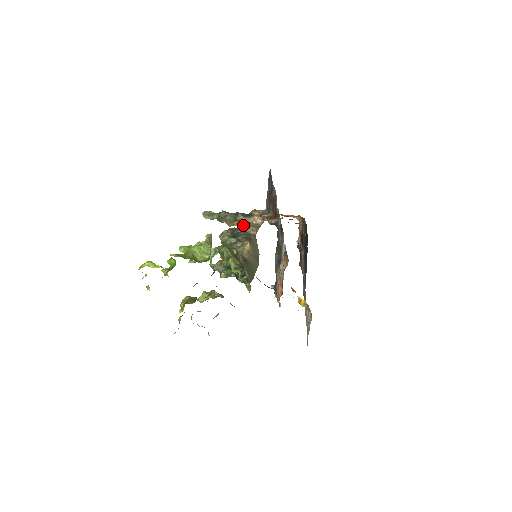
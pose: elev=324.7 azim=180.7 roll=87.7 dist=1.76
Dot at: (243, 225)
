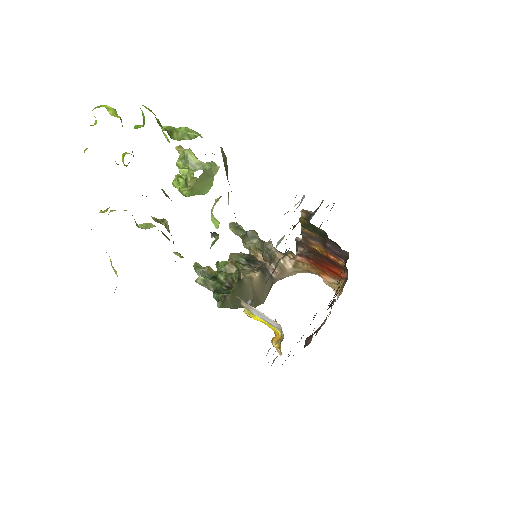
Dot at: (267, 257)
